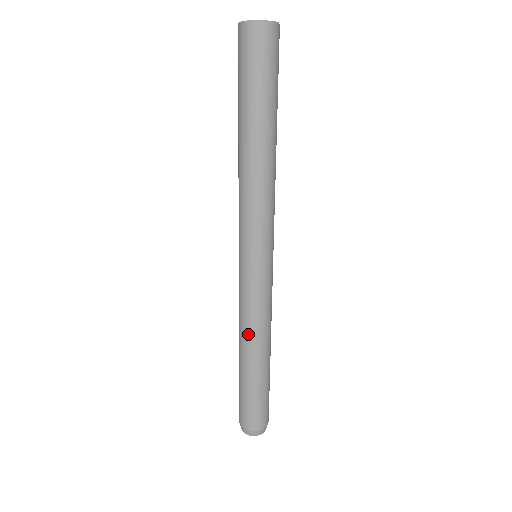
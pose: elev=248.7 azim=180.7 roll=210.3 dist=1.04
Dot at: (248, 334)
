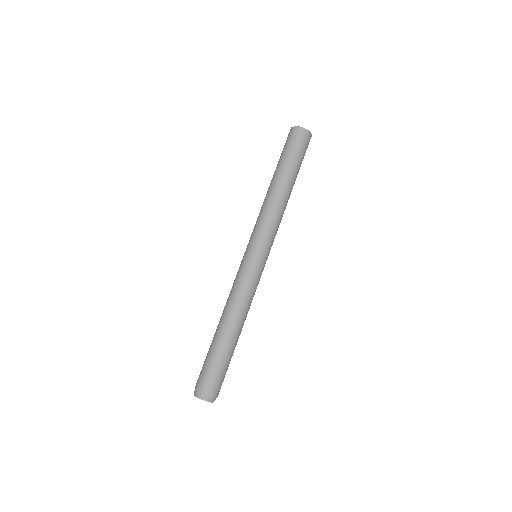
Dot at: (243, 309)
